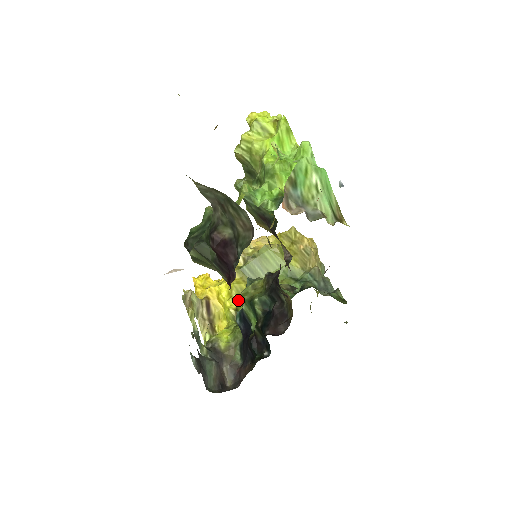
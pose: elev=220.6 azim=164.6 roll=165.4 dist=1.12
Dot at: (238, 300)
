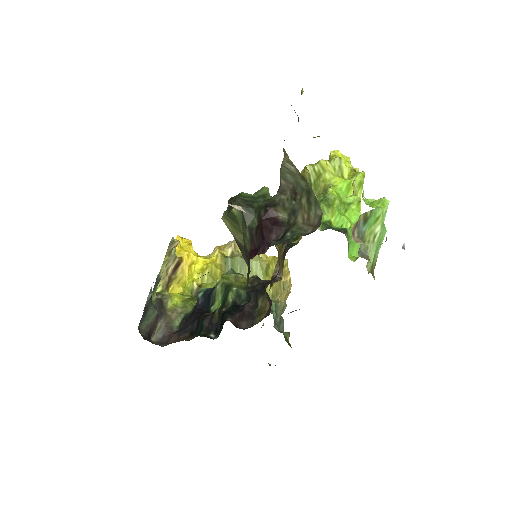
Dot at: (206, 280)
